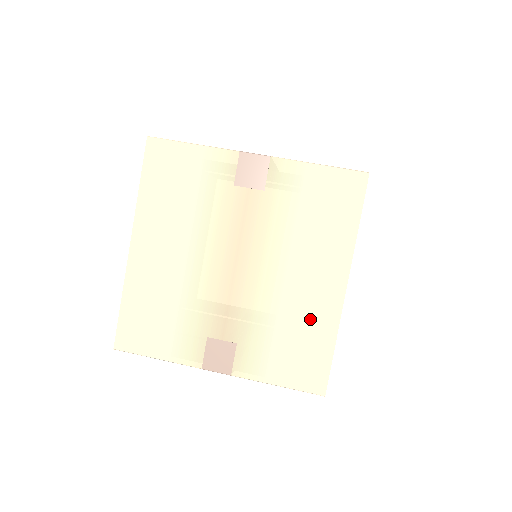
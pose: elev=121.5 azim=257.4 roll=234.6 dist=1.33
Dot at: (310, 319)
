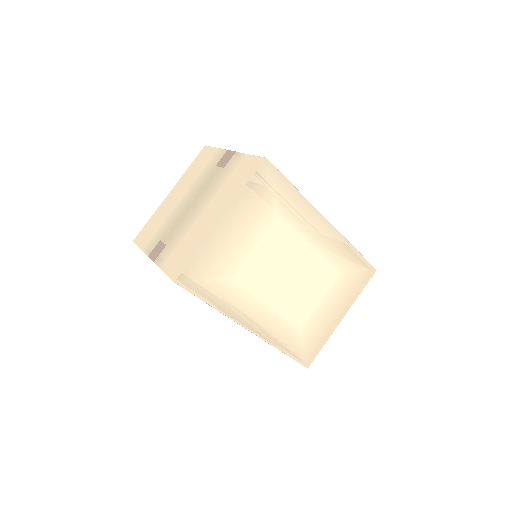
Dot at: (197, 236)
